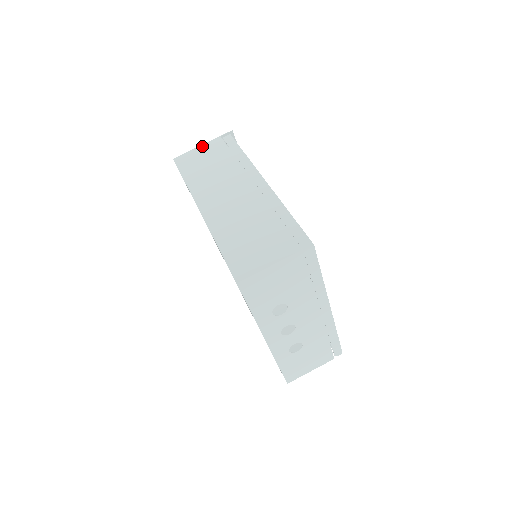
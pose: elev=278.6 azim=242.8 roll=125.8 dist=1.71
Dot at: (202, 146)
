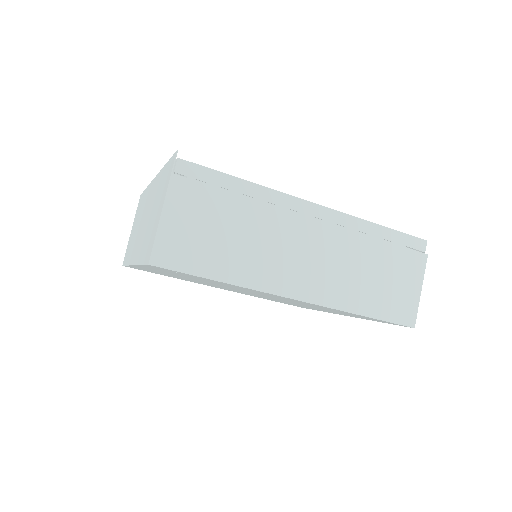
Dot at: (167, 210)
